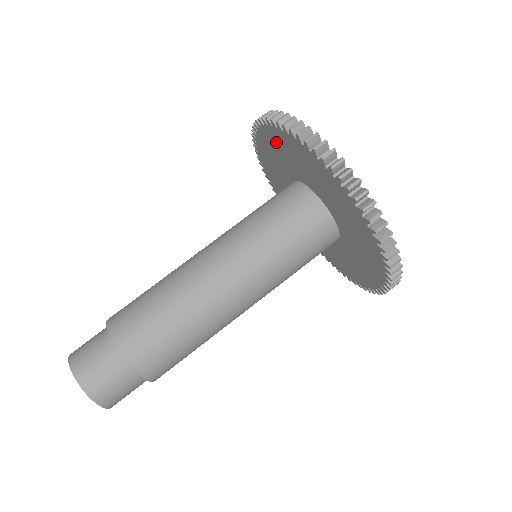
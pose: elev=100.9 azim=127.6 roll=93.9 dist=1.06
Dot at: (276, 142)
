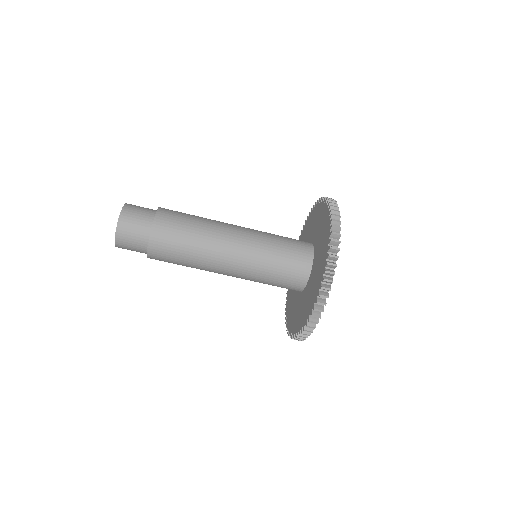
Dot at: (318, 277)
